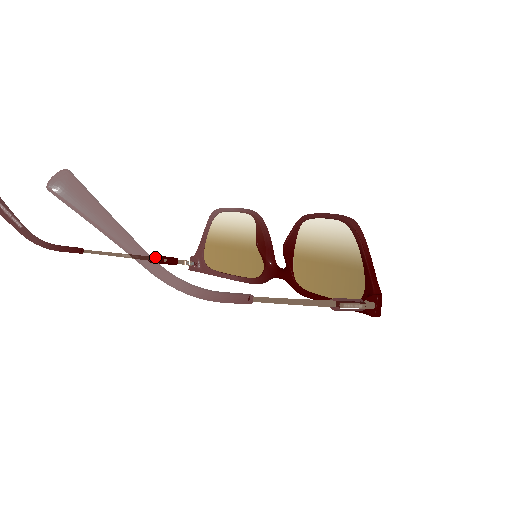
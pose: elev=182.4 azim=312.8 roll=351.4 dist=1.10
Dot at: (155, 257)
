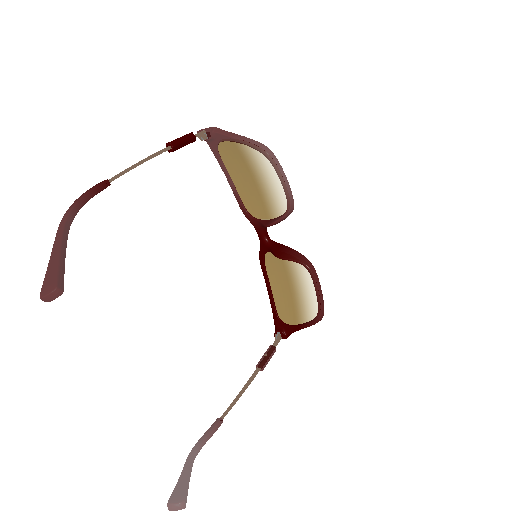
Dot at: (175, 150)
